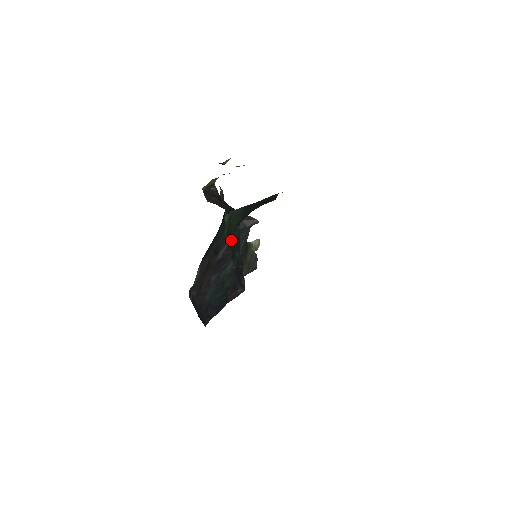
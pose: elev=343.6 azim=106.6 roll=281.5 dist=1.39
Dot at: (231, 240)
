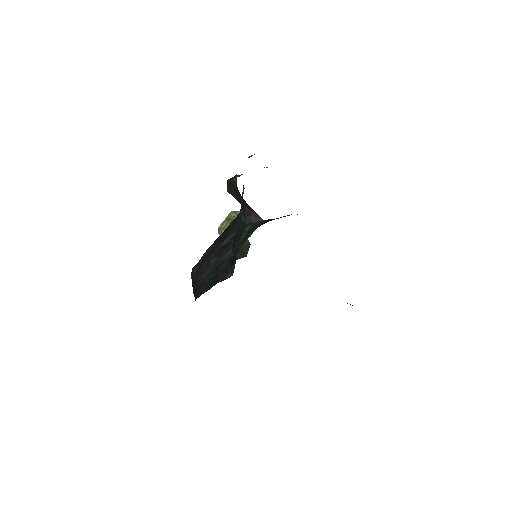
Dot at: (237, 231)
